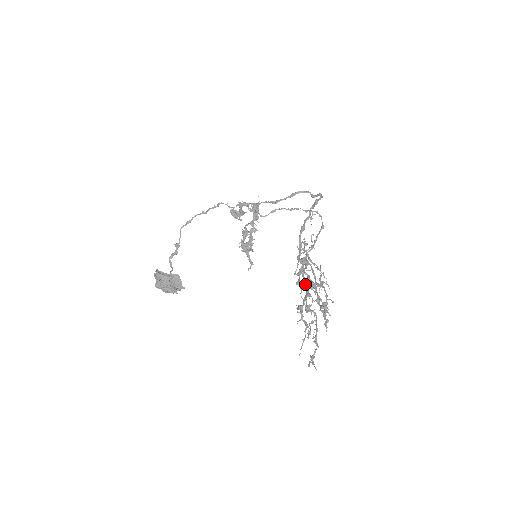
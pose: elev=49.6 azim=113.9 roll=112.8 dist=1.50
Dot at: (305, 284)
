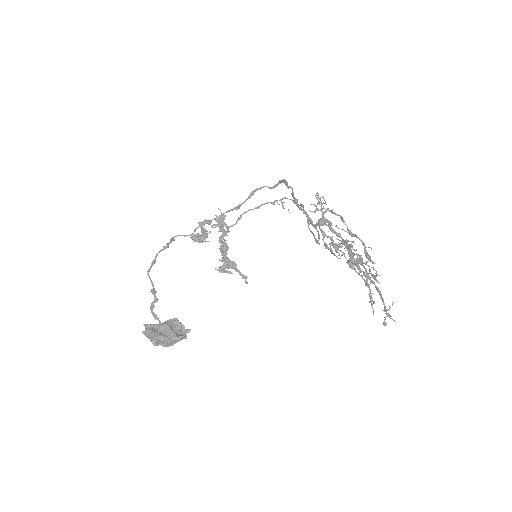
Dot at: occluded
